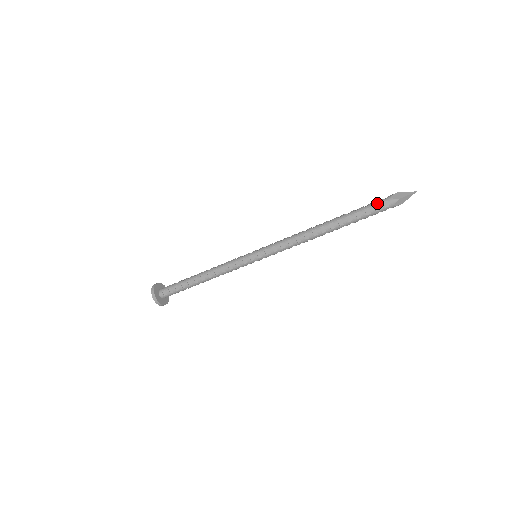
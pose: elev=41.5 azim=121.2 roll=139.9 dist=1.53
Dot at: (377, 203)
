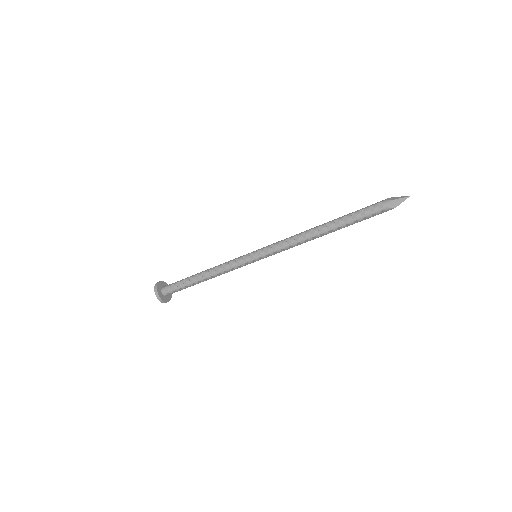
Dot at: (372, 205)
